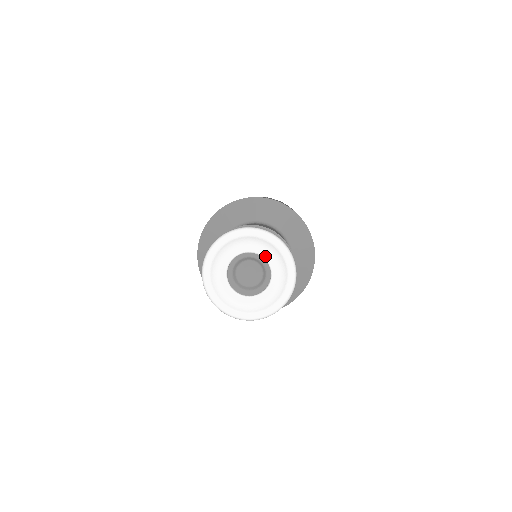
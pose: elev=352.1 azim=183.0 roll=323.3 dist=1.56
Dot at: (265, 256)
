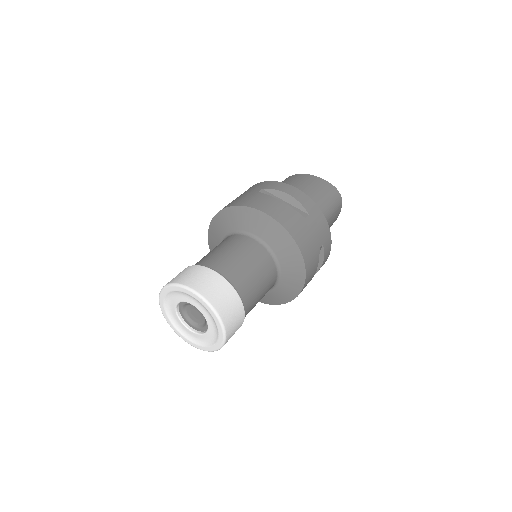
Dot at: (206, 319)
